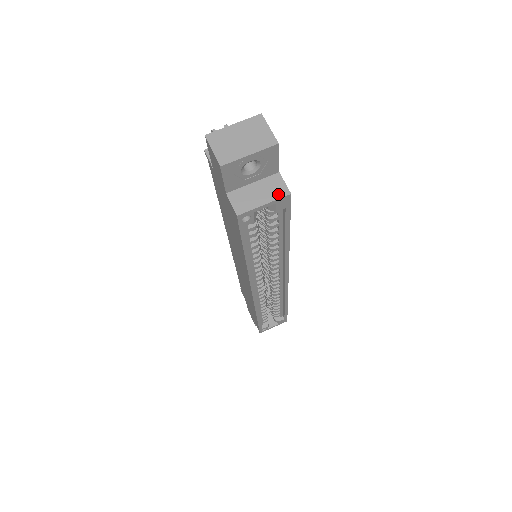
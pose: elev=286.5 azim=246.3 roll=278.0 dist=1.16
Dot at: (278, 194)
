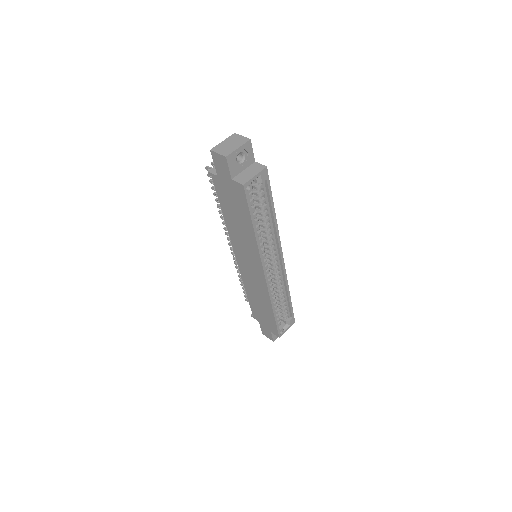
Dot at: (260, 169)
